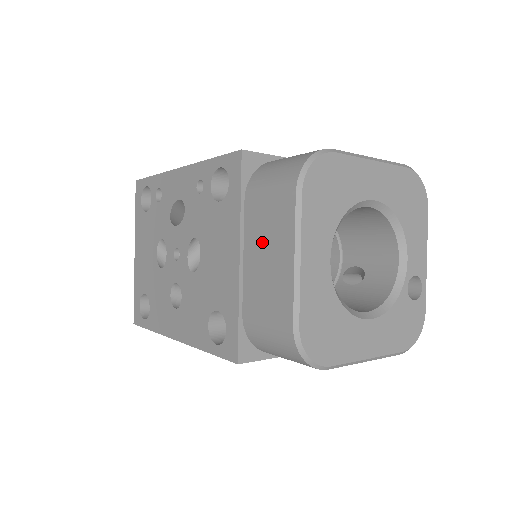
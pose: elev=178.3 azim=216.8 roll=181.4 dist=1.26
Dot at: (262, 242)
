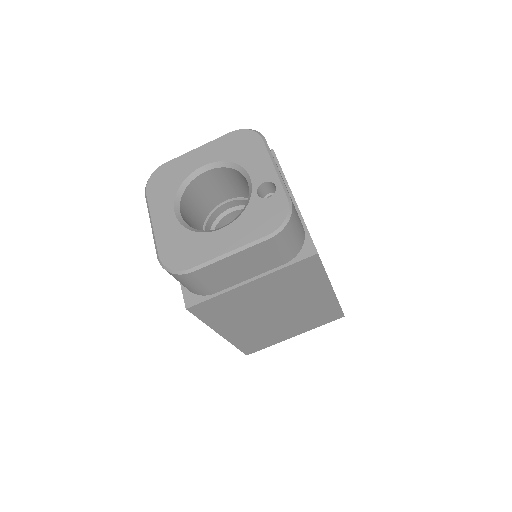
Dot at: occluded
